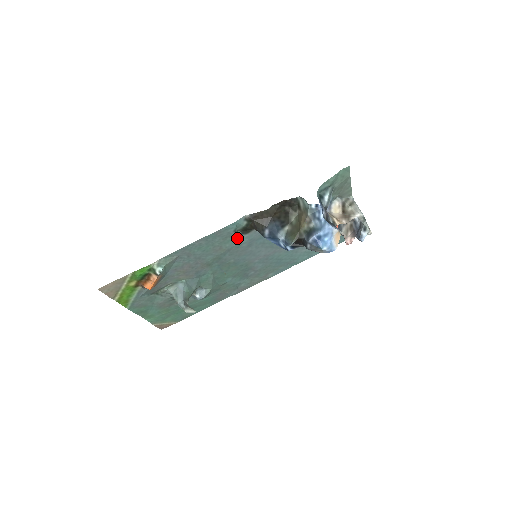
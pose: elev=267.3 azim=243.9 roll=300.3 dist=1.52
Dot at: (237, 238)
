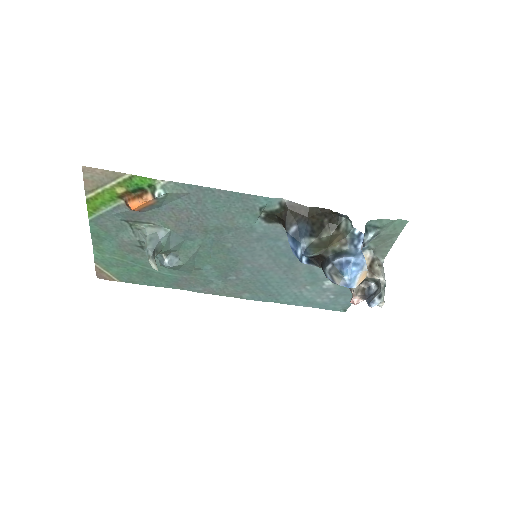
Dot at: (256, 220)
